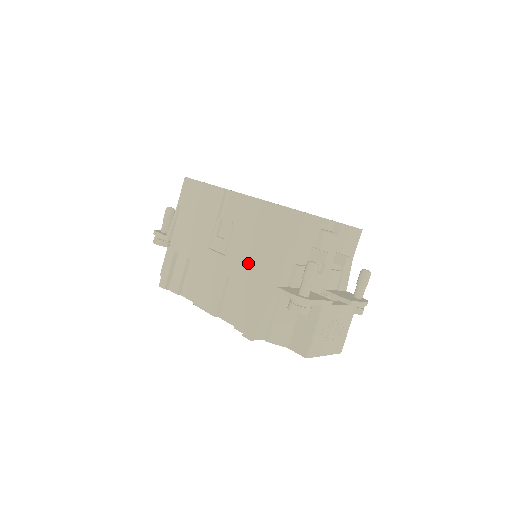
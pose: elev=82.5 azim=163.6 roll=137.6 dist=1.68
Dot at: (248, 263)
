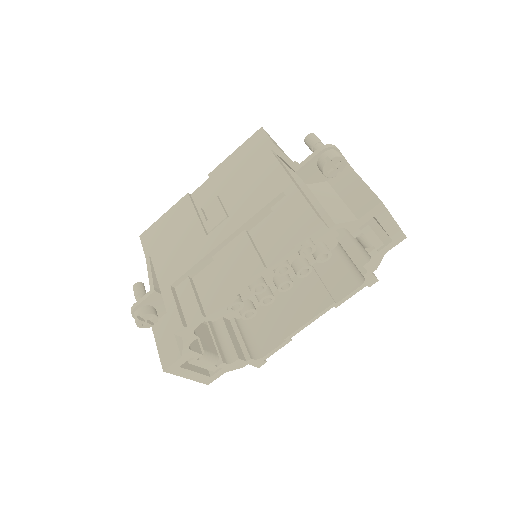
Dot at: (256, 190)
